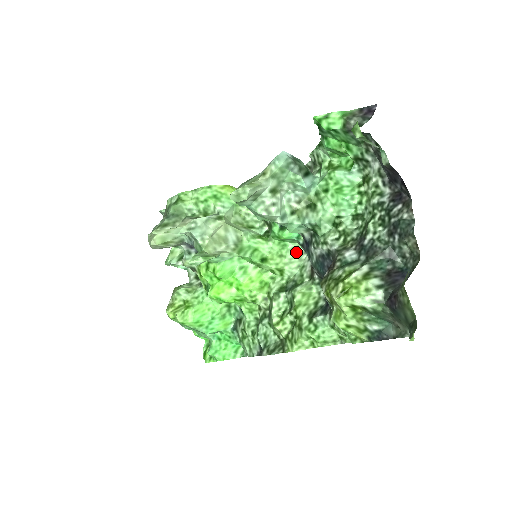
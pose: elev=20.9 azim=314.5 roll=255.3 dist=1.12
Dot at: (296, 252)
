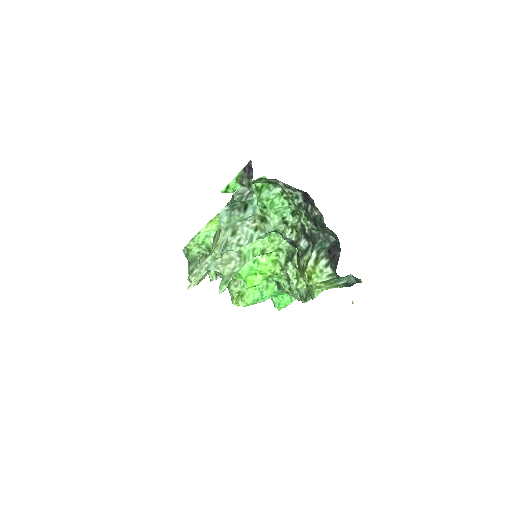
Dot at: occluded
